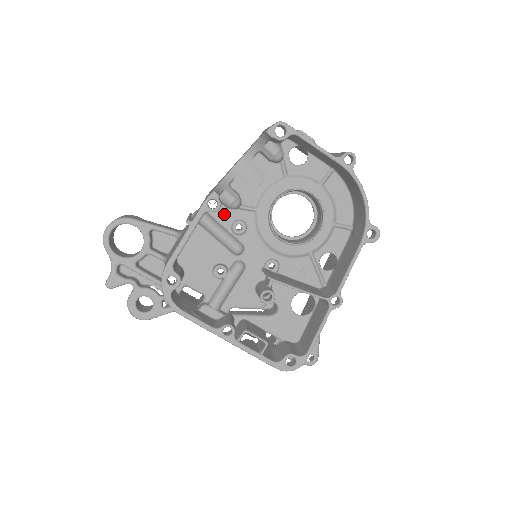
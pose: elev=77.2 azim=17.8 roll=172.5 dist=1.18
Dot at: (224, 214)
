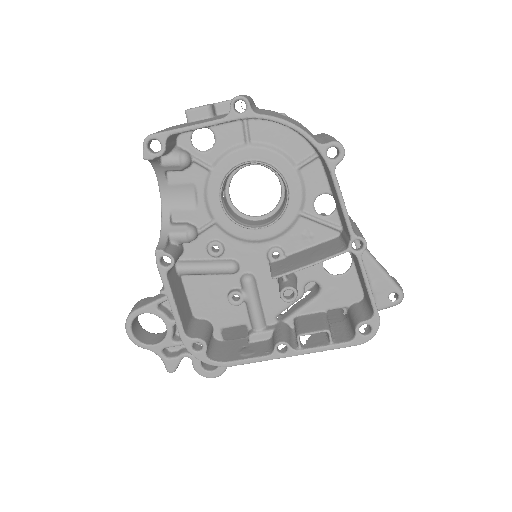
Dot at: (193, 249)
